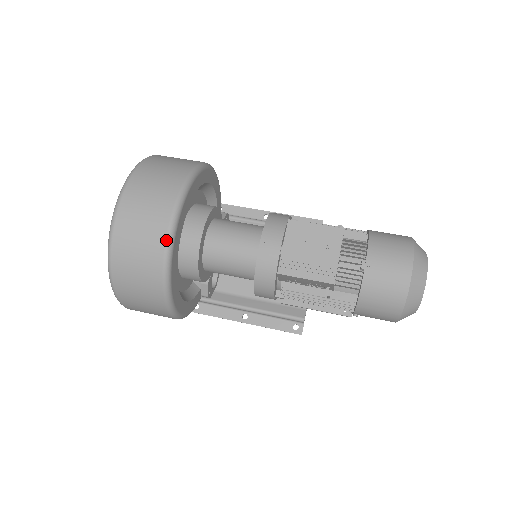
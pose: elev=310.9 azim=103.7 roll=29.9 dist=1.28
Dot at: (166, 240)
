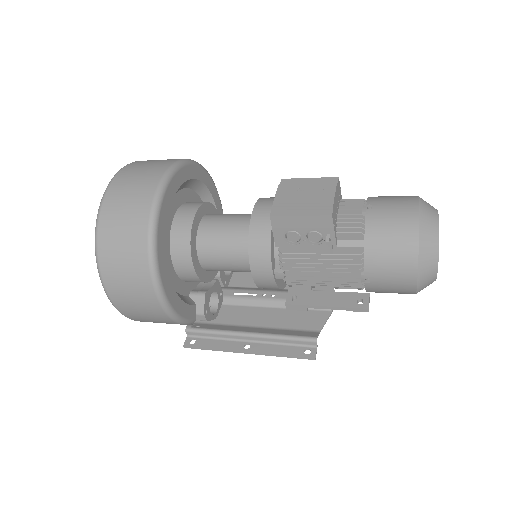
Dot at: (156, 189)
